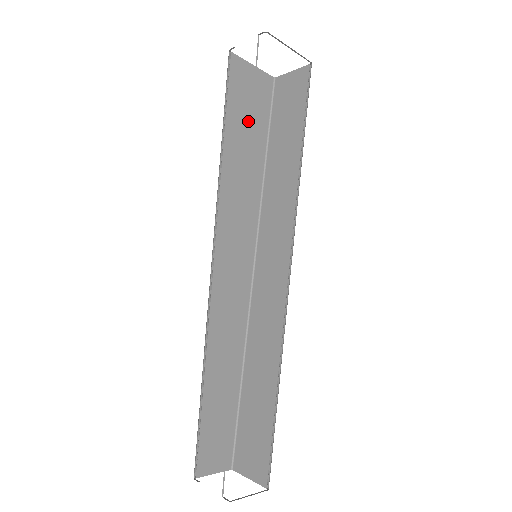
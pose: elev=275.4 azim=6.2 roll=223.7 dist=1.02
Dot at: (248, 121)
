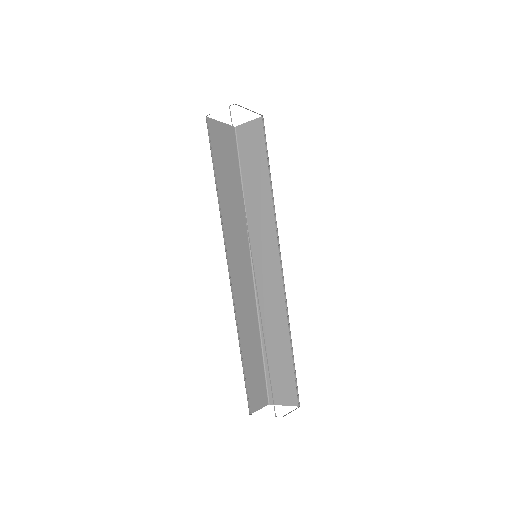
Dot at: (227, 163)
